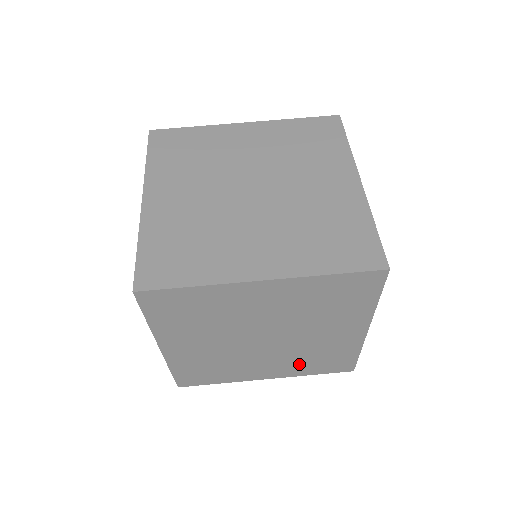
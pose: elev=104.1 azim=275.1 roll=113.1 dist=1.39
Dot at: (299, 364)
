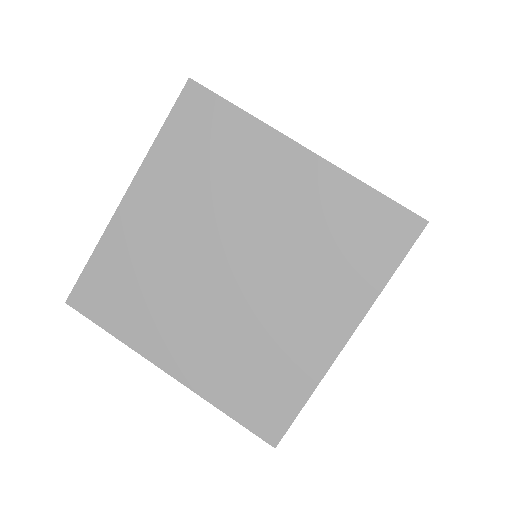
Dot at: occluded
